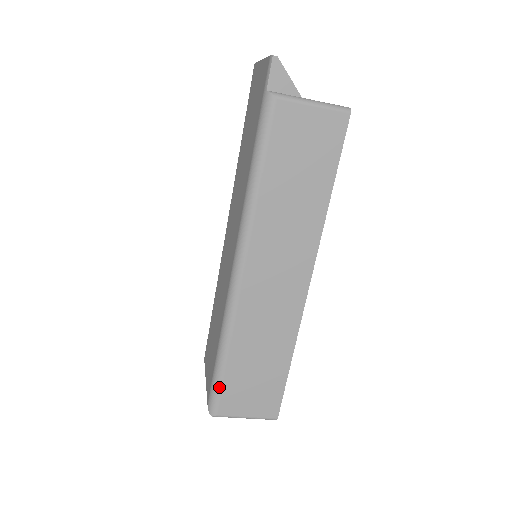
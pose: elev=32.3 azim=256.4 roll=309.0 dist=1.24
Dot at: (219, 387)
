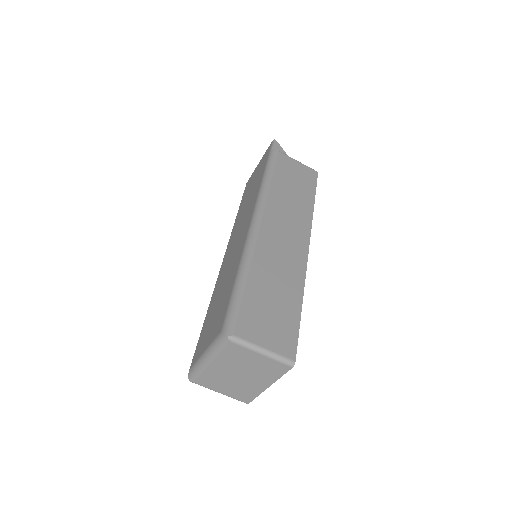
Dot at: (238, 305)
